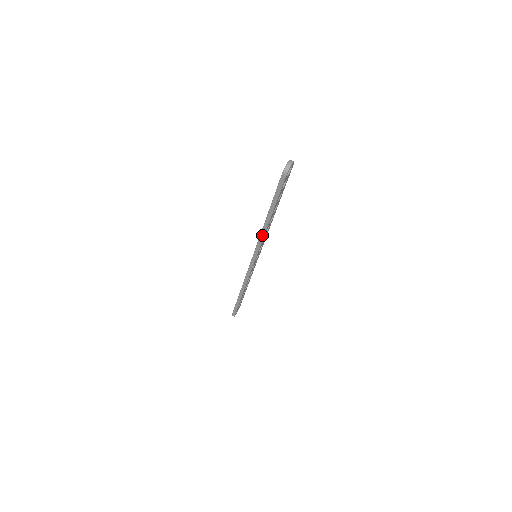
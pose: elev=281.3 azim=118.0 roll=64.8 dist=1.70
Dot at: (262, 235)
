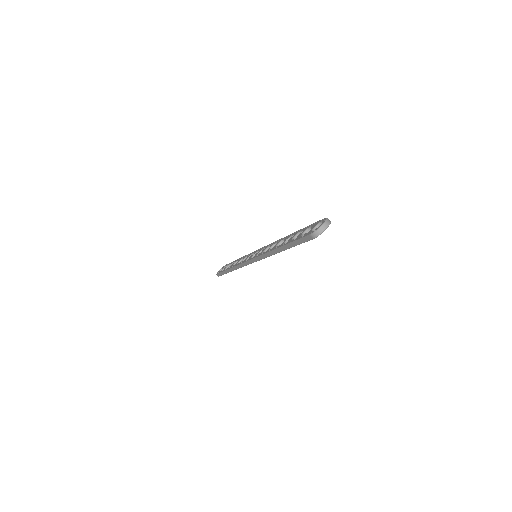
Dot at: (267, 255)
